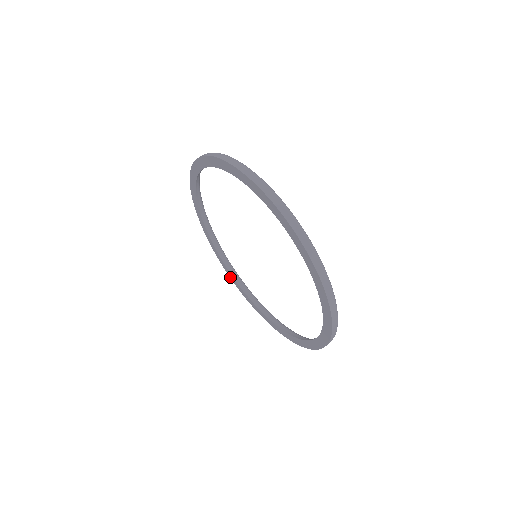
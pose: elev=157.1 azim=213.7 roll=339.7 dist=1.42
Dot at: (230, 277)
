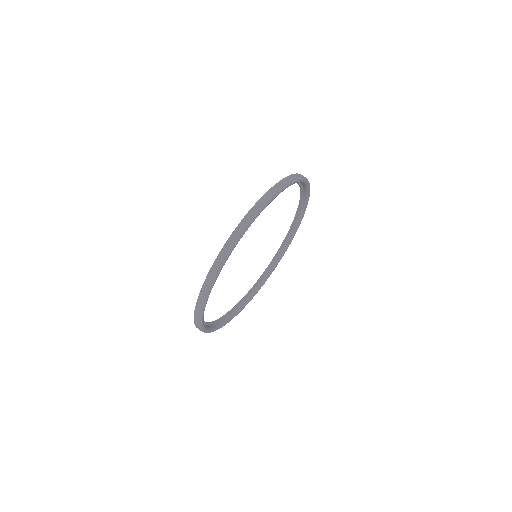
Dot at: occluded
